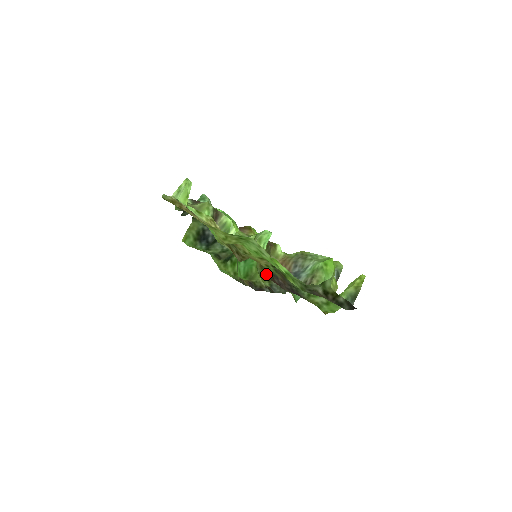
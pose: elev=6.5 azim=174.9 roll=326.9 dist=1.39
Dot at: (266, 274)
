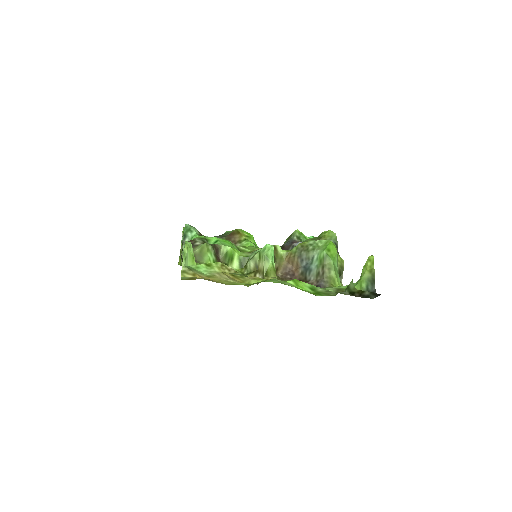
Dot at: occluded
